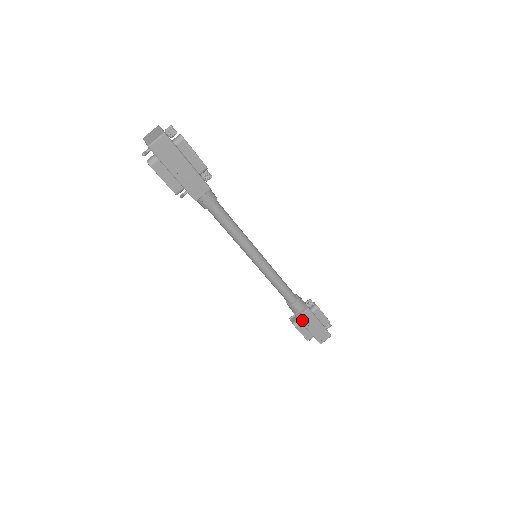
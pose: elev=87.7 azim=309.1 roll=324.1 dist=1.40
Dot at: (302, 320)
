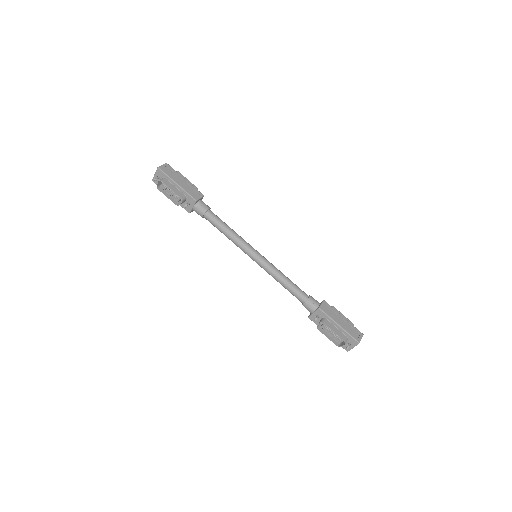
Dot at: (324, 311)
